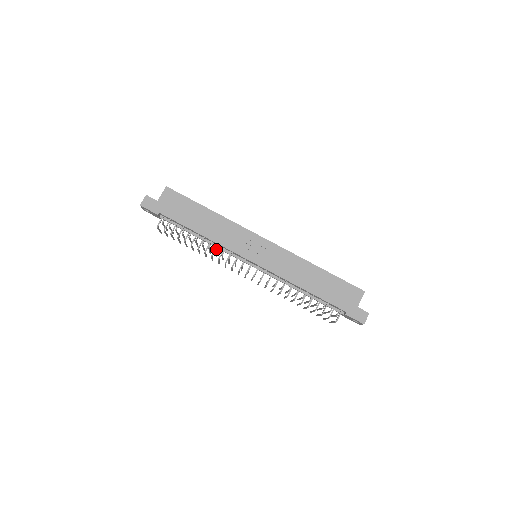
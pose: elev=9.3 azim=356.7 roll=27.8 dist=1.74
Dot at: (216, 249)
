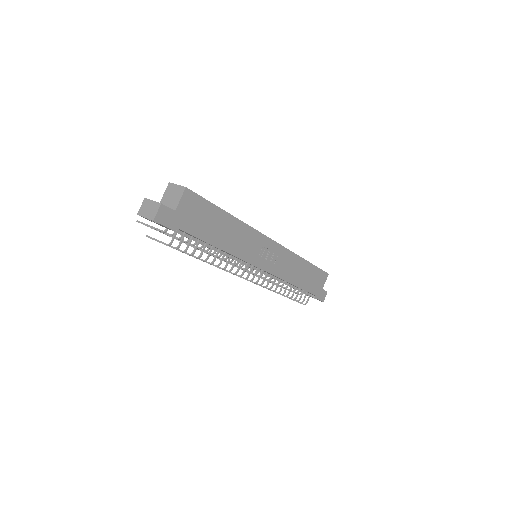
Dot at: (221, 255)
